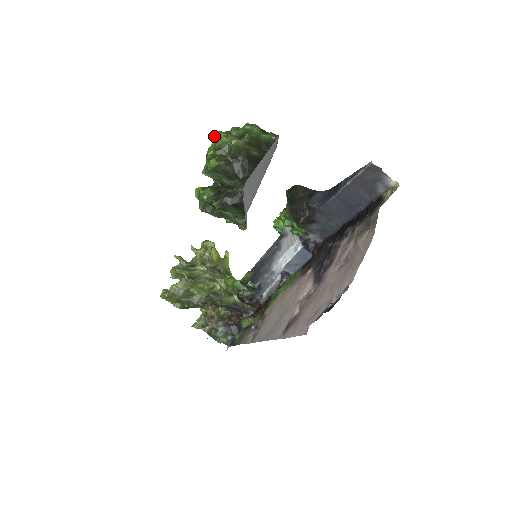
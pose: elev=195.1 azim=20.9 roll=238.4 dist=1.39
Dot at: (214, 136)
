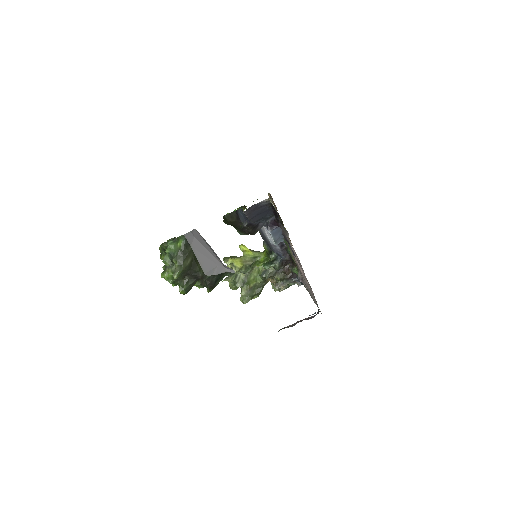
Dot at: occluded
